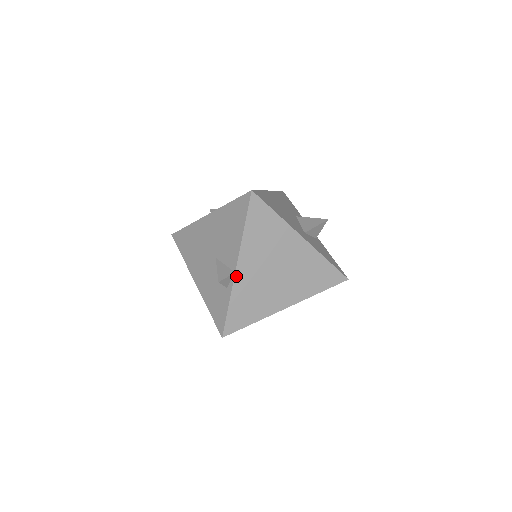
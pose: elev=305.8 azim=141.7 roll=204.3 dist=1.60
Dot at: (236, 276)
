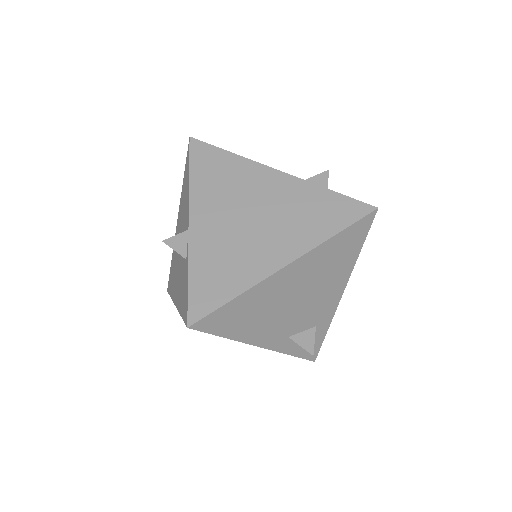
Dot at: (191, 234)
